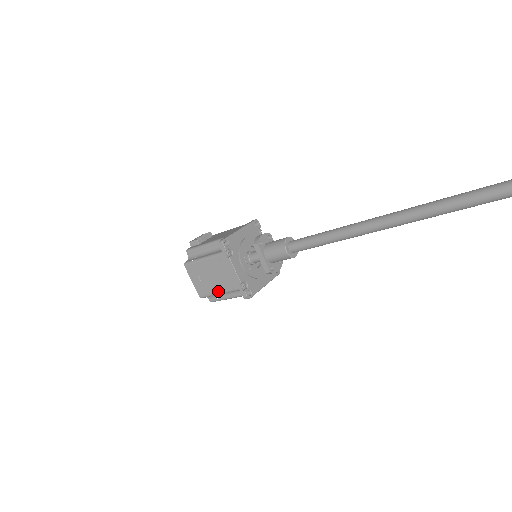
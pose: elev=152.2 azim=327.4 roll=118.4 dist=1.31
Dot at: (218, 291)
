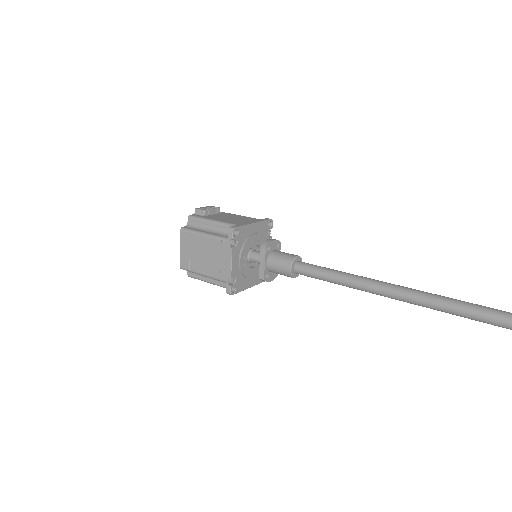
Dot at: (203, 272)
